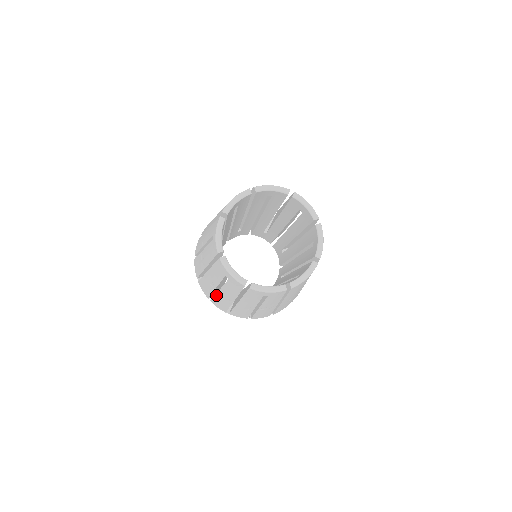
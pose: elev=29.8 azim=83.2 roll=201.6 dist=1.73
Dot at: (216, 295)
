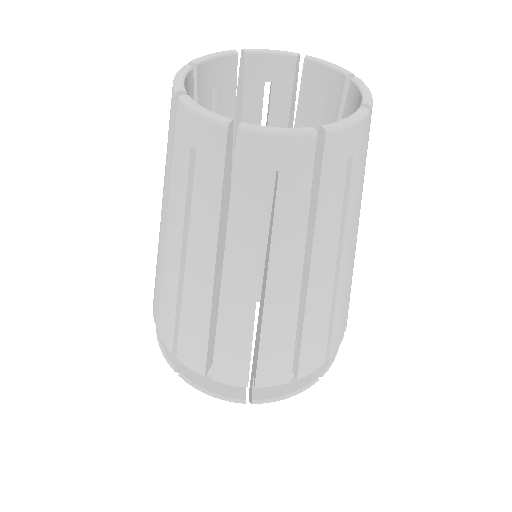
Dot at: (183, 301)
